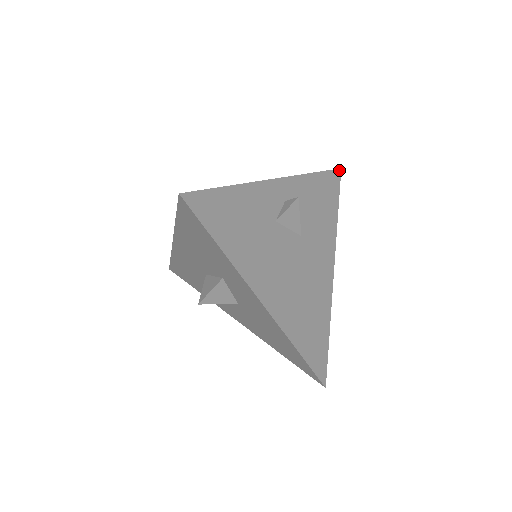
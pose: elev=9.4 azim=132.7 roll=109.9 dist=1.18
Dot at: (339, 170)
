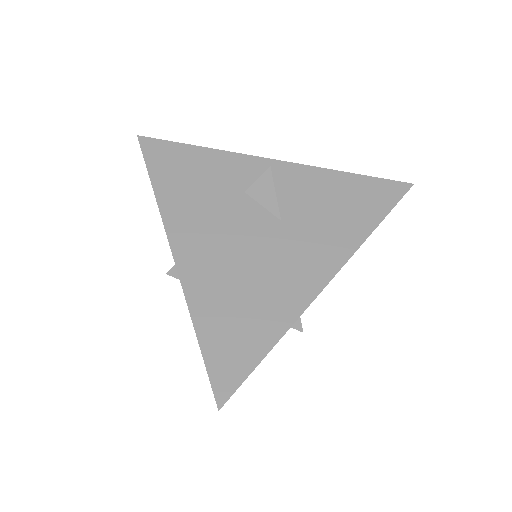
Dot at: (408, 184)
